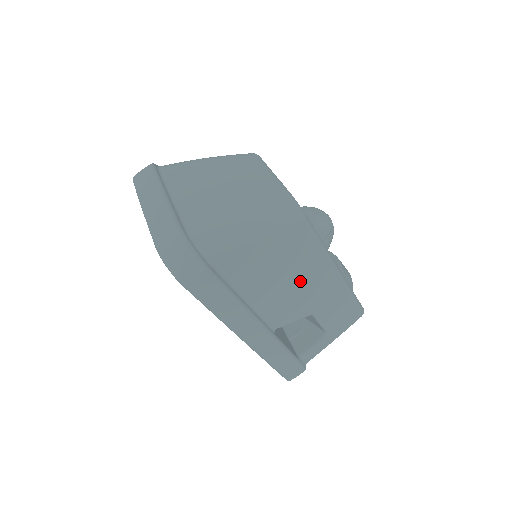
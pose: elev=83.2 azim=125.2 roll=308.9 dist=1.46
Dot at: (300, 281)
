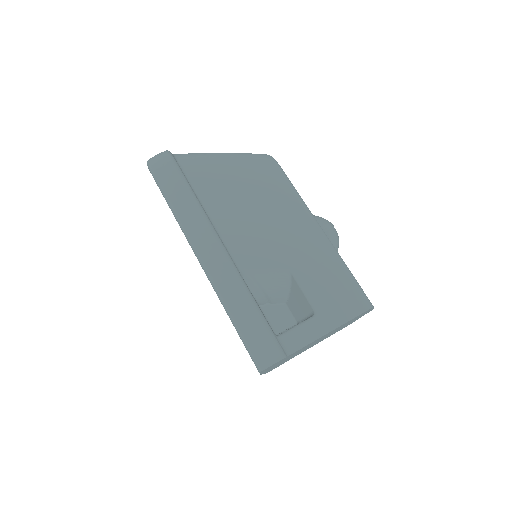
Dot at: (271, 219)
